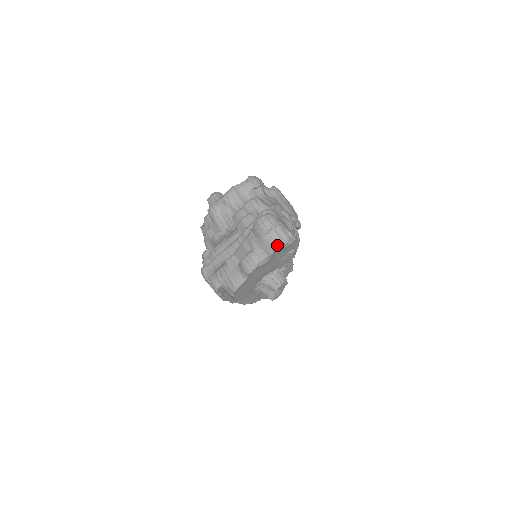
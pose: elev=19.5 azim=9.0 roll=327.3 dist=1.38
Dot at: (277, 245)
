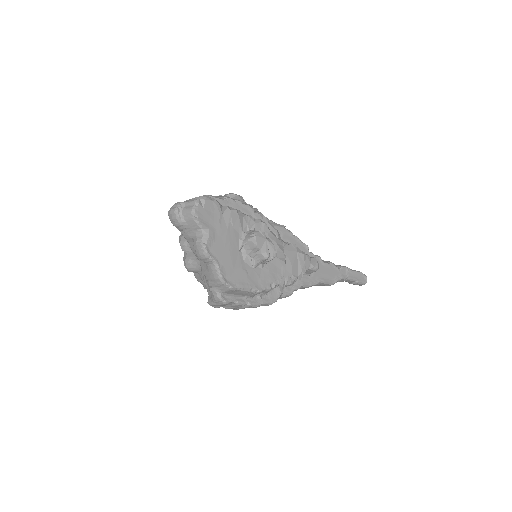
Dot at: (192, 213)
